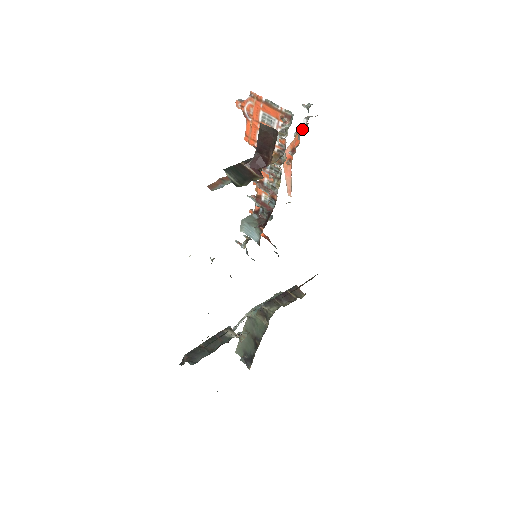
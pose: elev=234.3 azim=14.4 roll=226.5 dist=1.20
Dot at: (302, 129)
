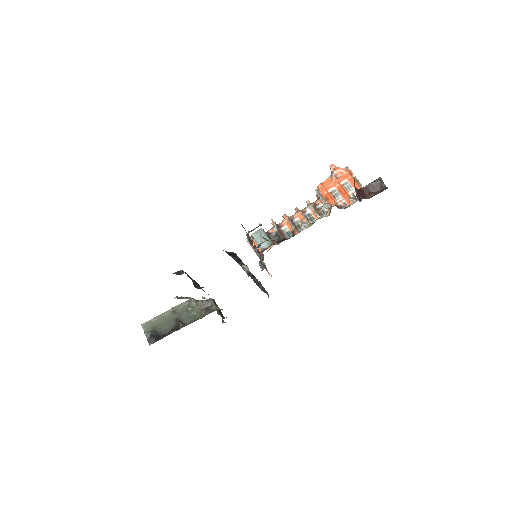
Dot at: occluded
